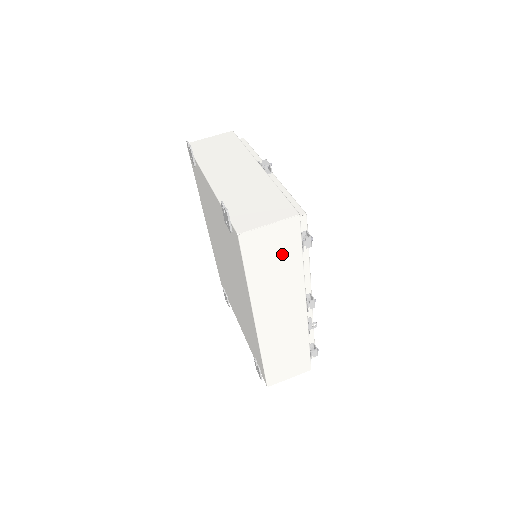
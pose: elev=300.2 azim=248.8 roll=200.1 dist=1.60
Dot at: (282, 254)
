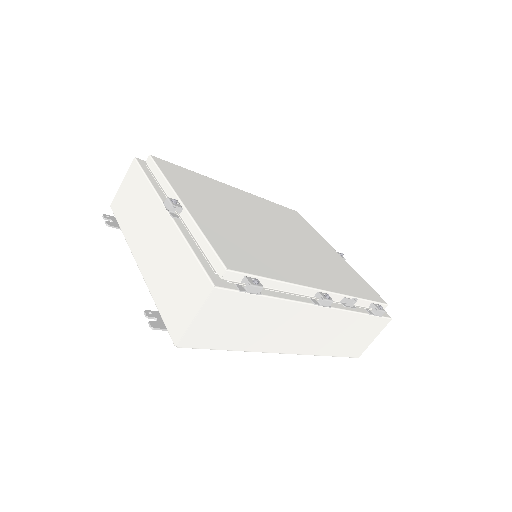
Dot at: (241, 315)
